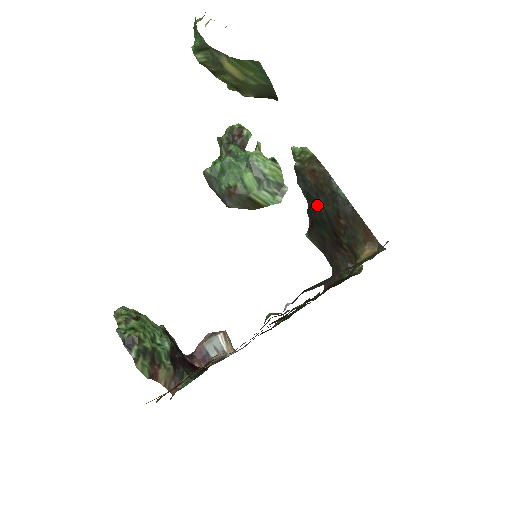
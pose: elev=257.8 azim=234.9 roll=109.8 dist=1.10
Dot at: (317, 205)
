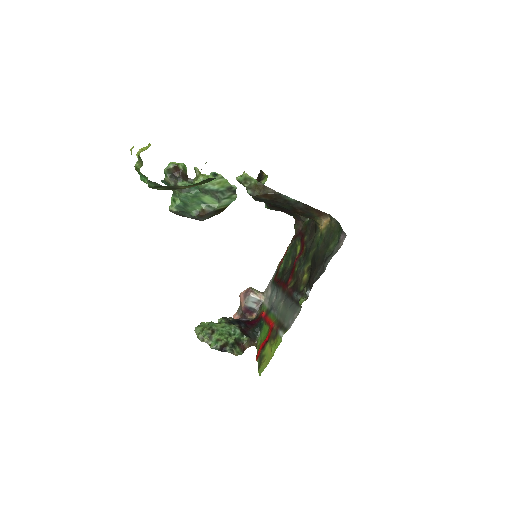
Dot at: (275, 205)
